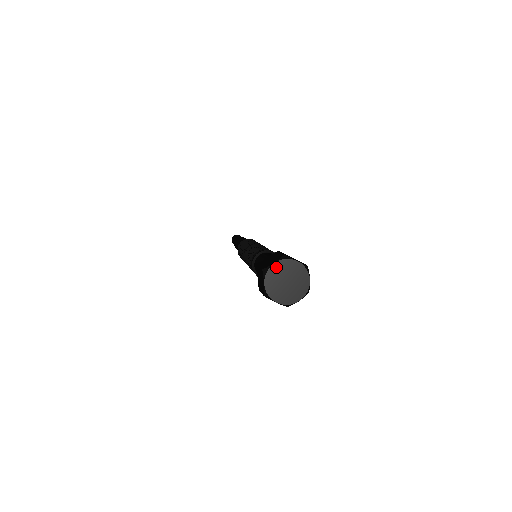
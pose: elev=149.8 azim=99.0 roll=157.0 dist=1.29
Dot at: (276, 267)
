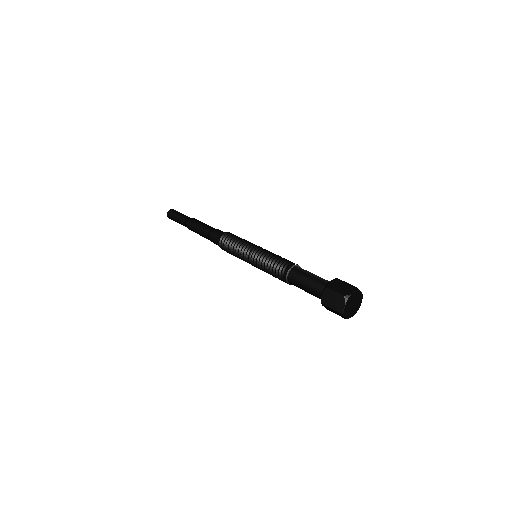
Dot at: (353, 295)
